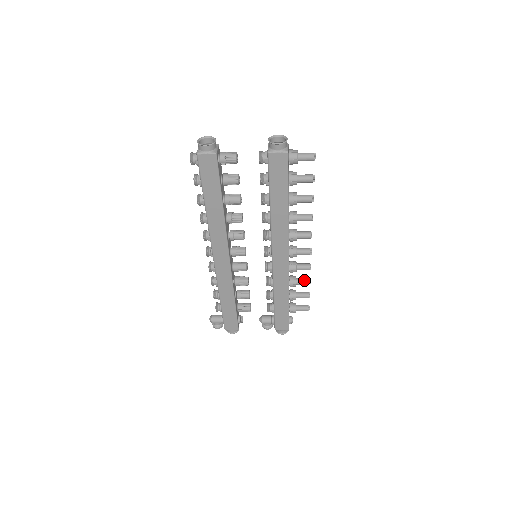
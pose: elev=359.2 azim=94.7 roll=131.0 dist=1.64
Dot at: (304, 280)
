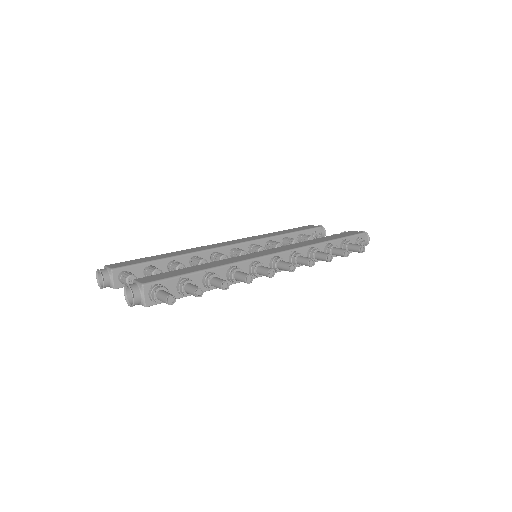
Dot at: (322, 259)
